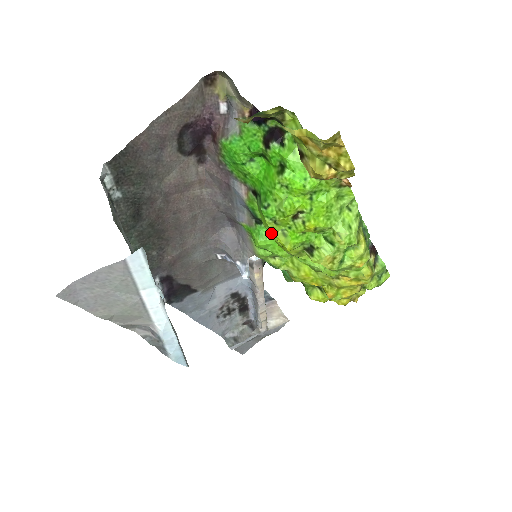
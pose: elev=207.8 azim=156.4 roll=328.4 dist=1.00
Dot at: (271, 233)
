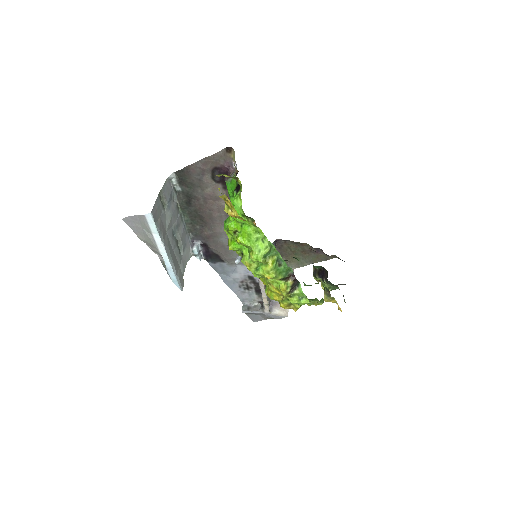
Dot at: occluded
